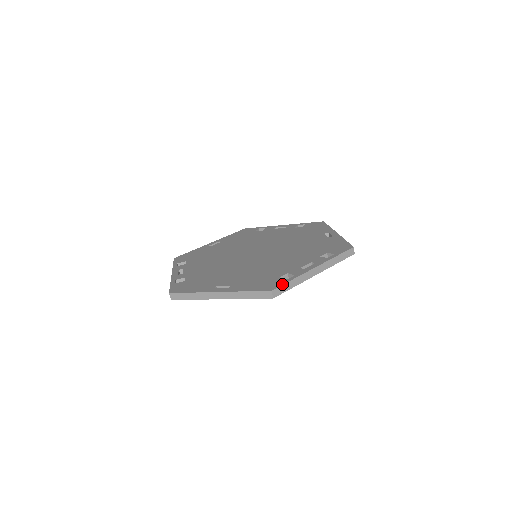
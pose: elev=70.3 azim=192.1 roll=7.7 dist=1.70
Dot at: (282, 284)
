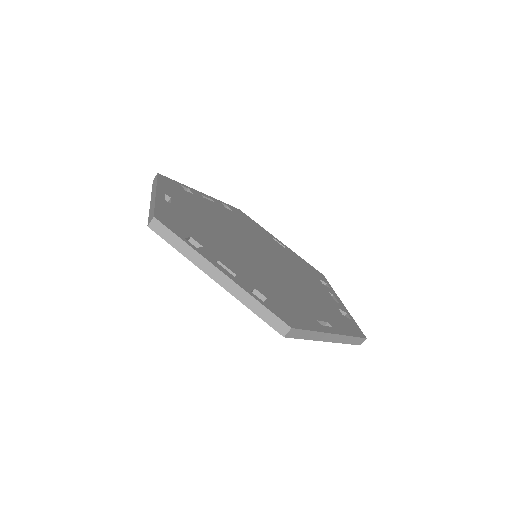
Dot at: (171, 229)
